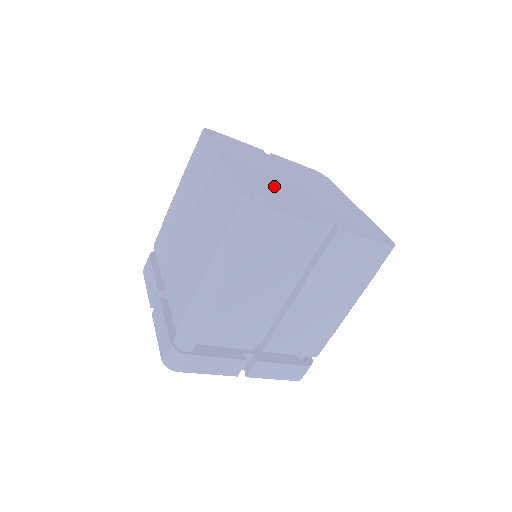
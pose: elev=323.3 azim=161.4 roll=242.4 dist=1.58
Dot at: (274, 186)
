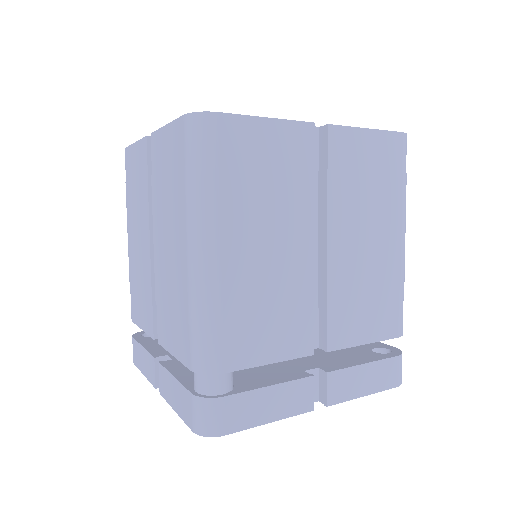
Dot at: occluded
